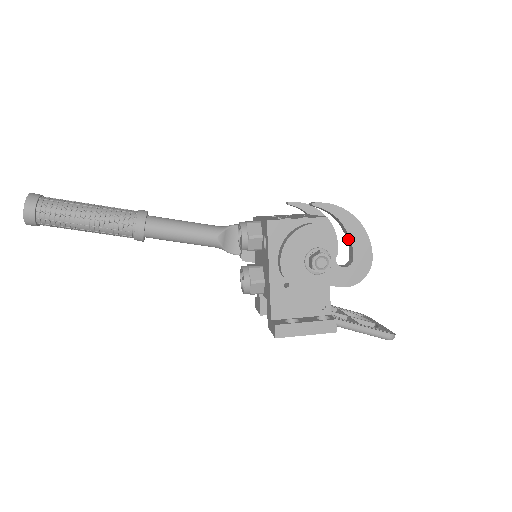
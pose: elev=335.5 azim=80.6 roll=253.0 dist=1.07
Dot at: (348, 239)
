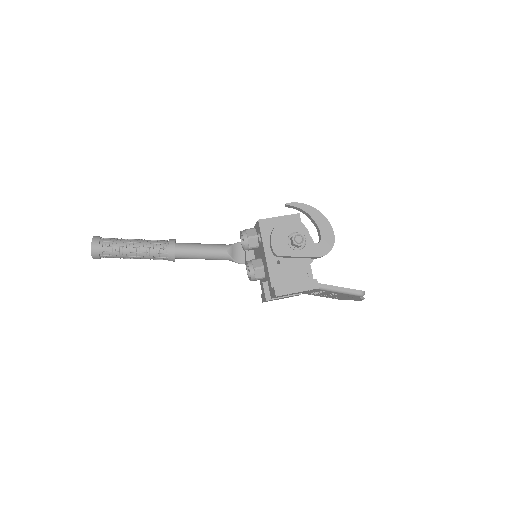
Dot at: (315, 225)
